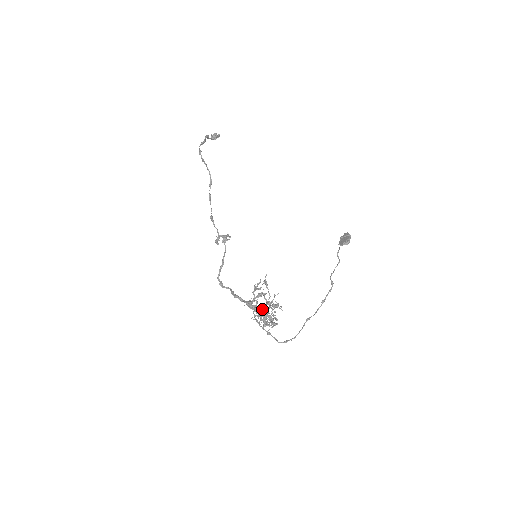
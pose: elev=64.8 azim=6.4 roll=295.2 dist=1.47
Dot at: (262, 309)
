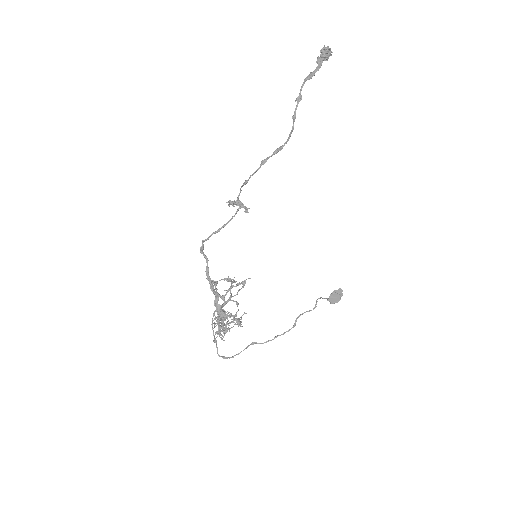
Dot at: (225, 314)
